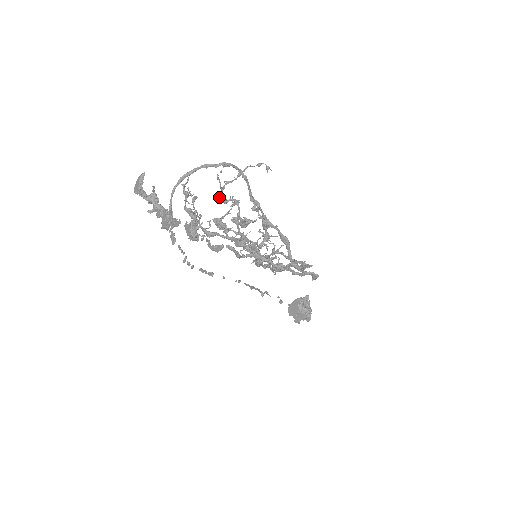
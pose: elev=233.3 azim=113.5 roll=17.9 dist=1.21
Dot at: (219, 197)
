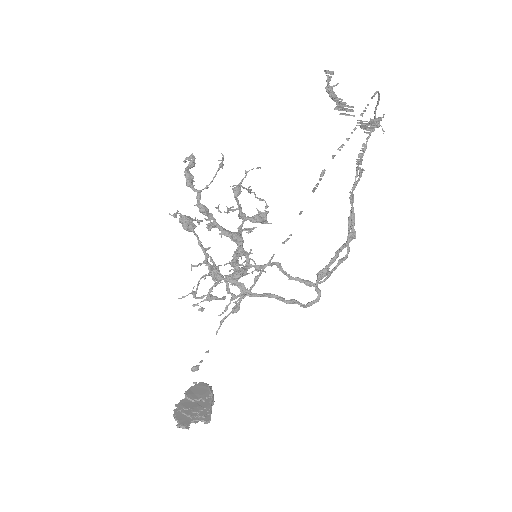
Dot at: (238, 186)
